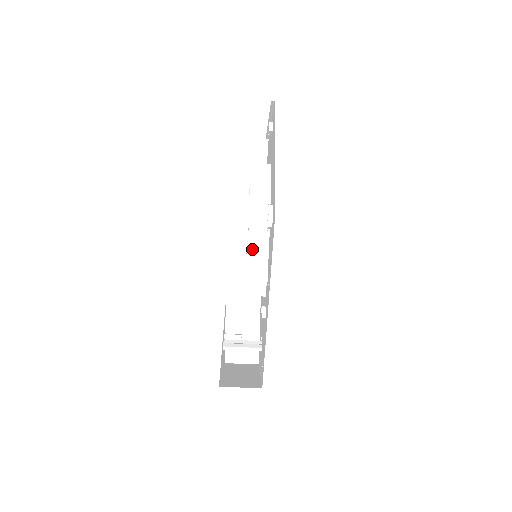
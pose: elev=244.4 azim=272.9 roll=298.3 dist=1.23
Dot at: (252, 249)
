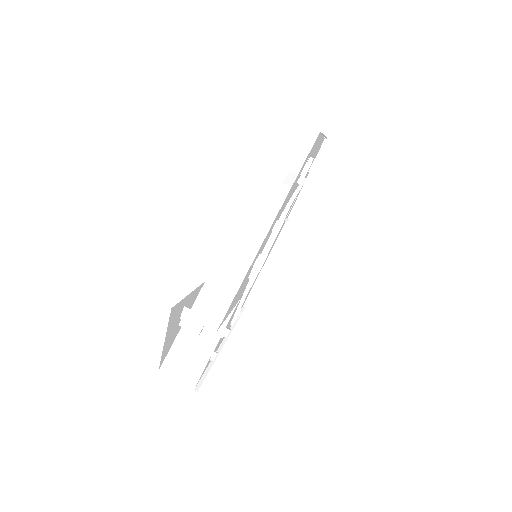
Dot at: (271, 205)
